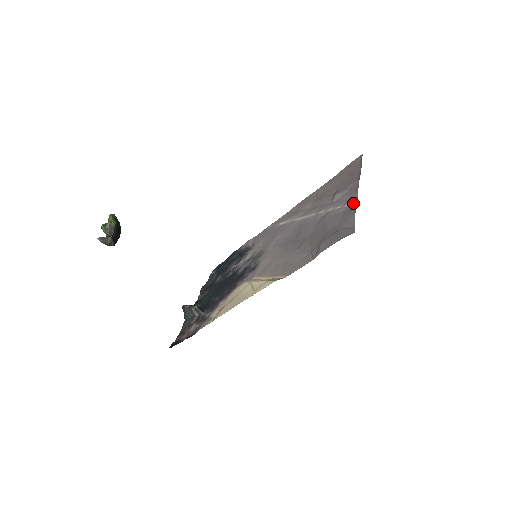
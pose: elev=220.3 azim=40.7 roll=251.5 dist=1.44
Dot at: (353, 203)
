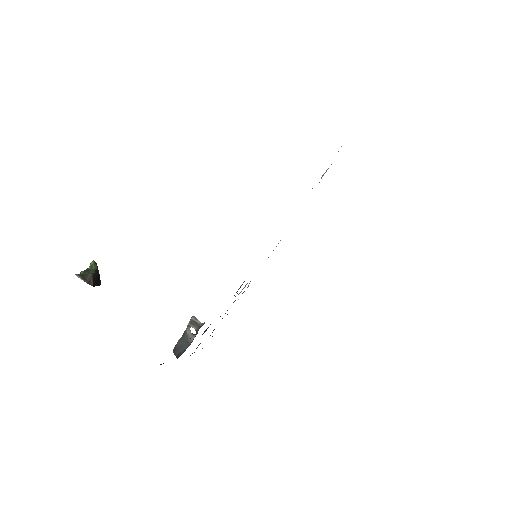
Dot at: occluded
